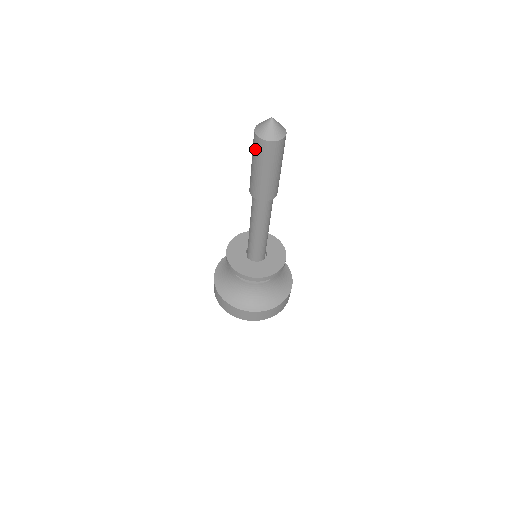
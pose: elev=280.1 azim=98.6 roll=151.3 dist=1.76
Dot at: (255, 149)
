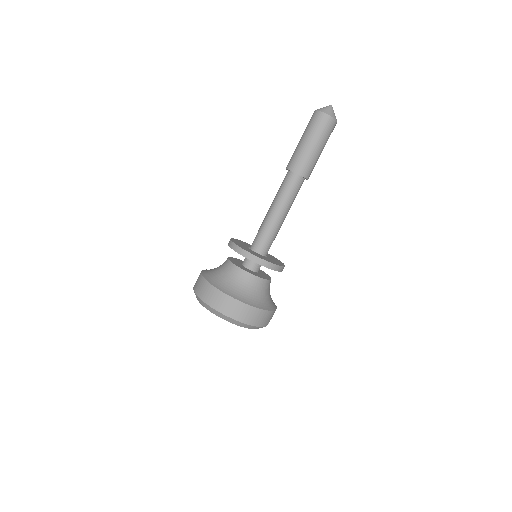
Dot at: (310, 122)
